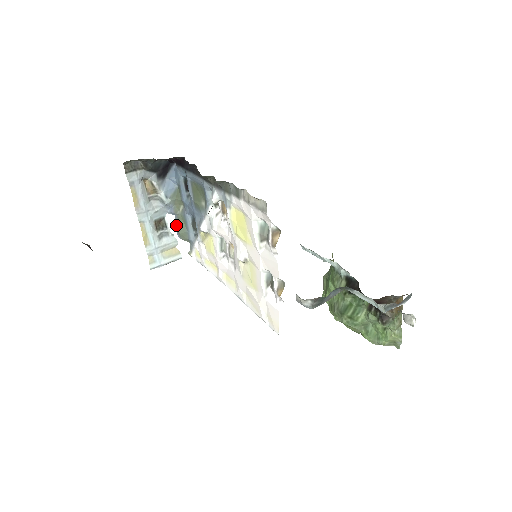
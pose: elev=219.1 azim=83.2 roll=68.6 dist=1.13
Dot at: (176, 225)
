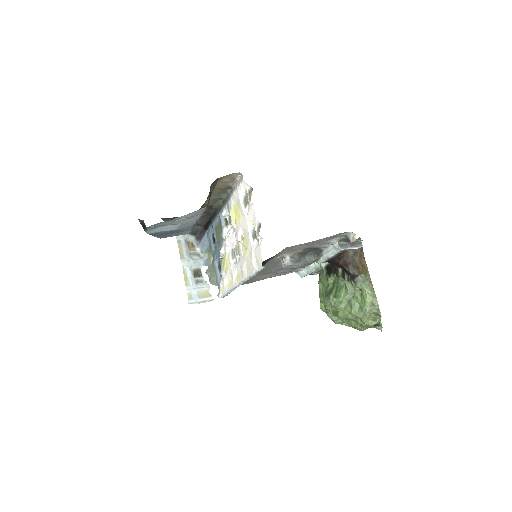
Dot at: (208, 273)
